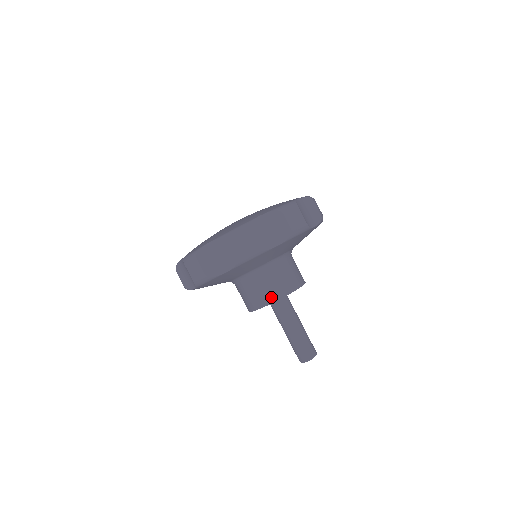
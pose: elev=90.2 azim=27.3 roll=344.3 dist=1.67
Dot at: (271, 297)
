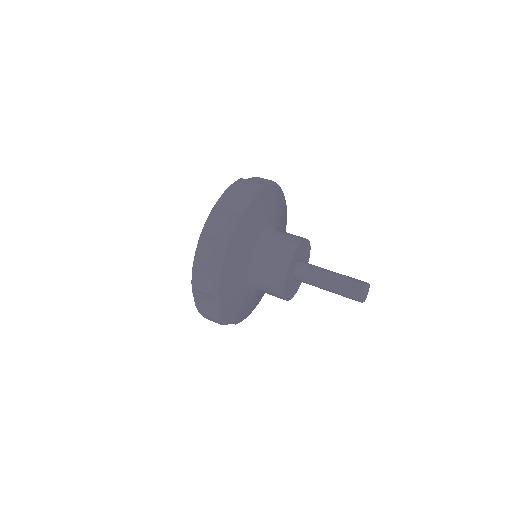
Dot at: (294, 243)
